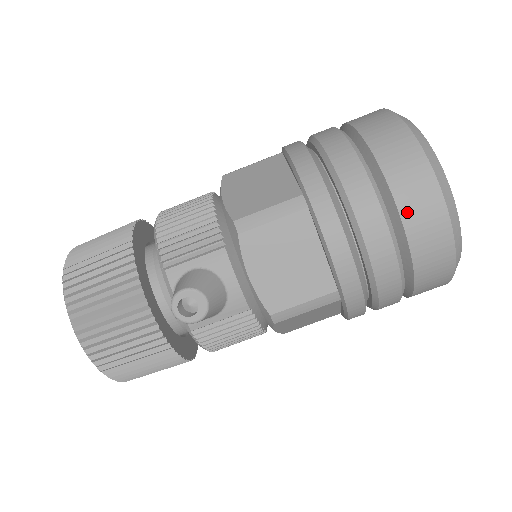
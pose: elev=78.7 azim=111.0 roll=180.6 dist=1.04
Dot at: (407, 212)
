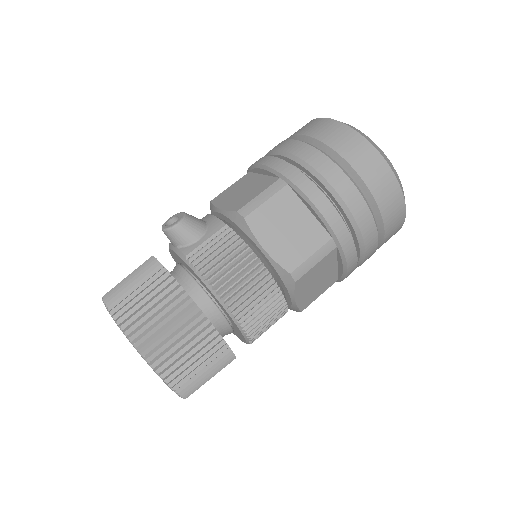
Dot at: (300, 132)
